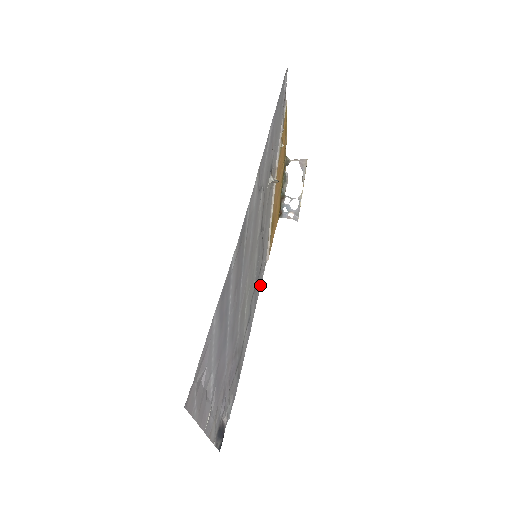
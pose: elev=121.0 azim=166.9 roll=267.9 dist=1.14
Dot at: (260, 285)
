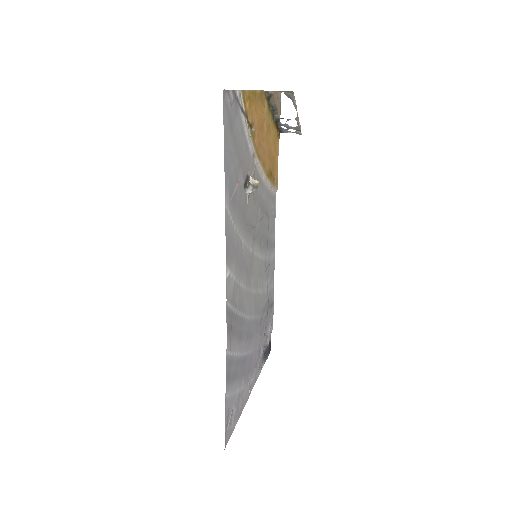
Dot at: (274, 221)
